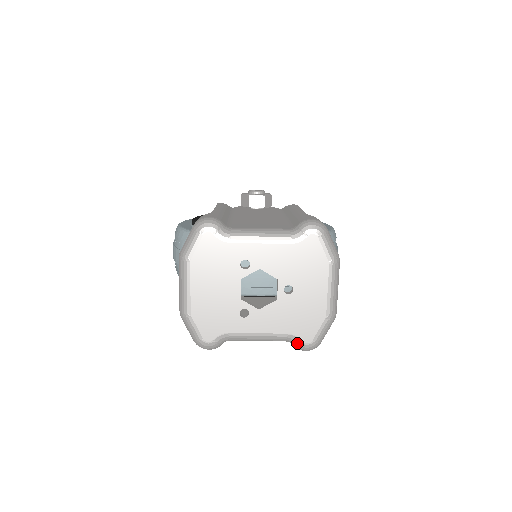
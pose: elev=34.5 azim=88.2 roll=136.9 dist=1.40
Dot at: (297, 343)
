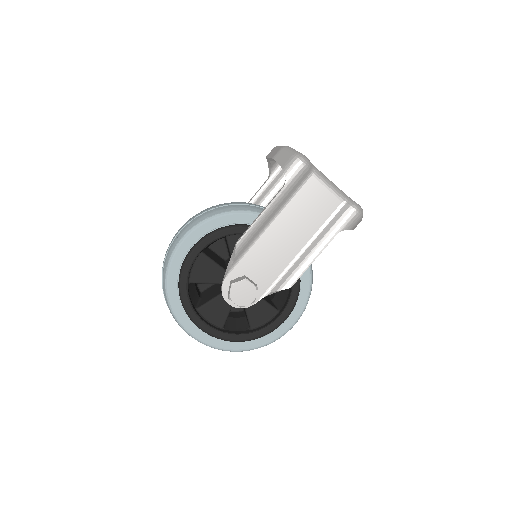
Dot at: (352, 201)
